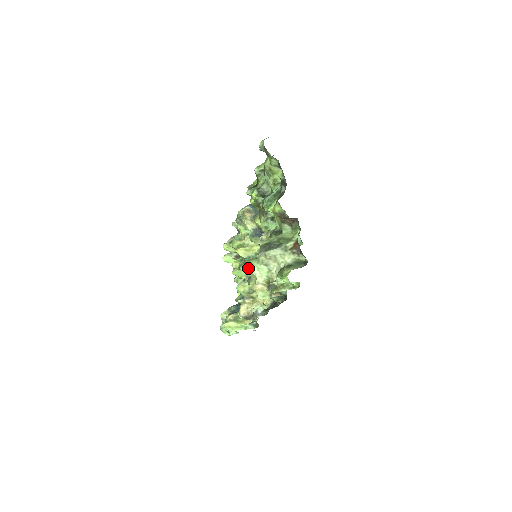
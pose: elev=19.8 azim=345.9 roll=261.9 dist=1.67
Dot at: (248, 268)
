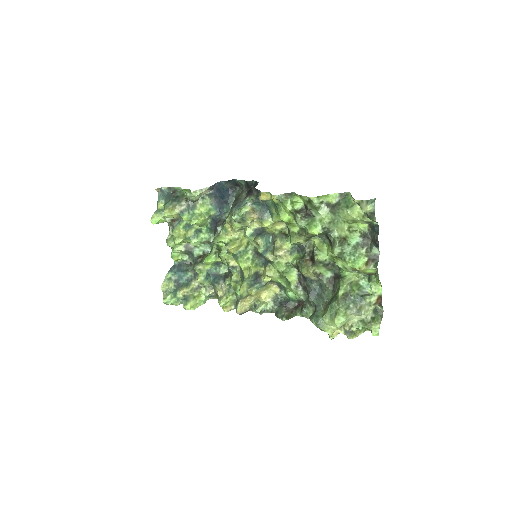
Dot at: (246, 268)
